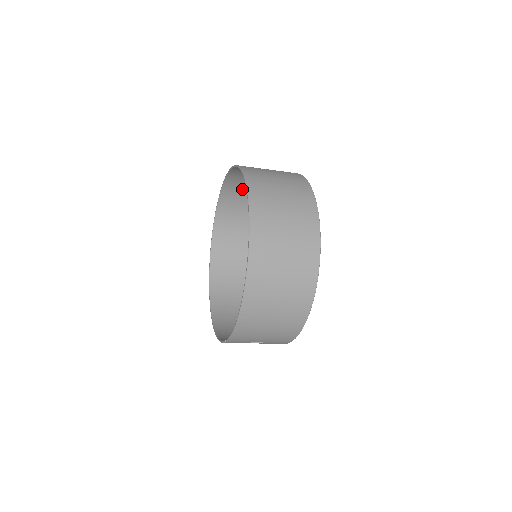
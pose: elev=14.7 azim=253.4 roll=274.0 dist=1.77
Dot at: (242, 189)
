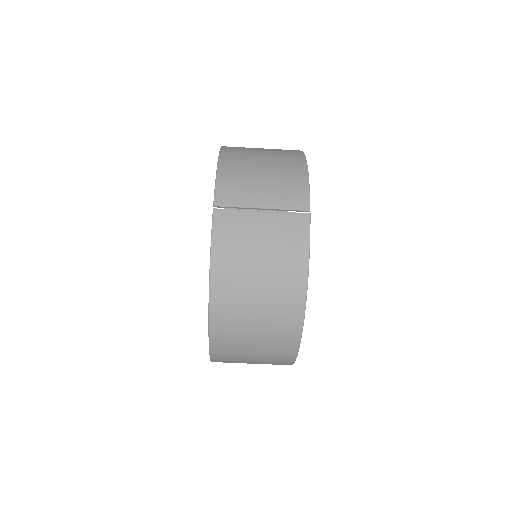
Dot at: occluded
